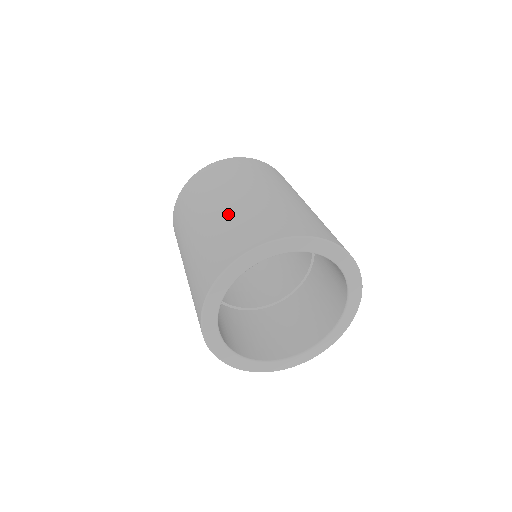
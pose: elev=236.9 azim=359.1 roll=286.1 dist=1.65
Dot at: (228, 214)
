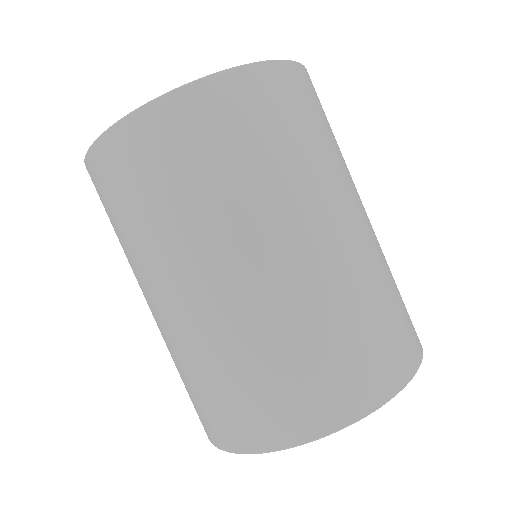
Dot at: (227, 334)
